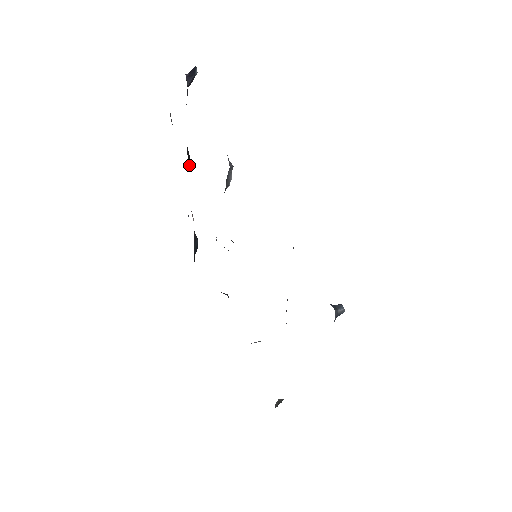
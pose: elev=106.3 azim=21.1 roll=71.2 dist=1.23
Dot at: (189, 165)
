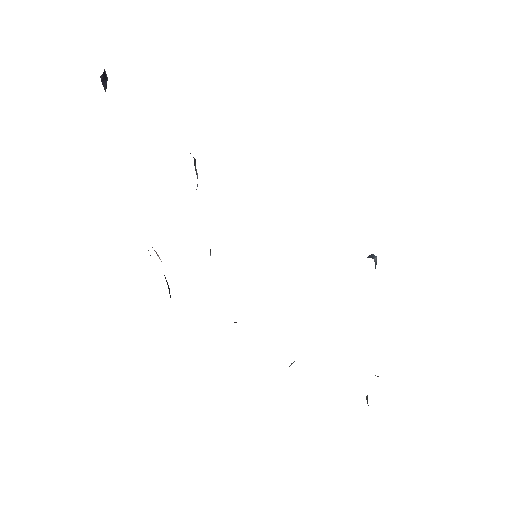
Dot at: occluded
